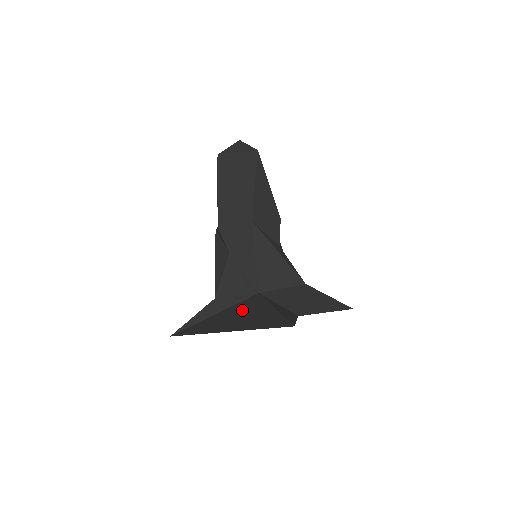
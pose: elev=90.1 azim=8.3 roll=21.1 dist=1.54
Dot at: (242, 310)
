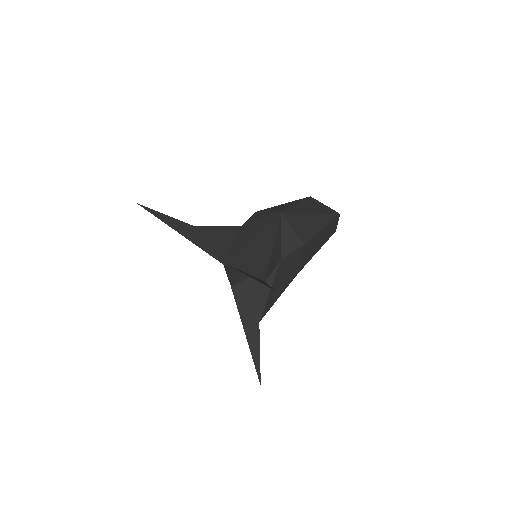
Dot at: occluded
